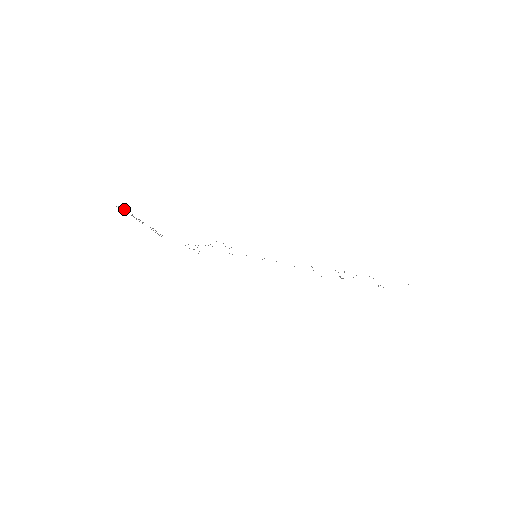
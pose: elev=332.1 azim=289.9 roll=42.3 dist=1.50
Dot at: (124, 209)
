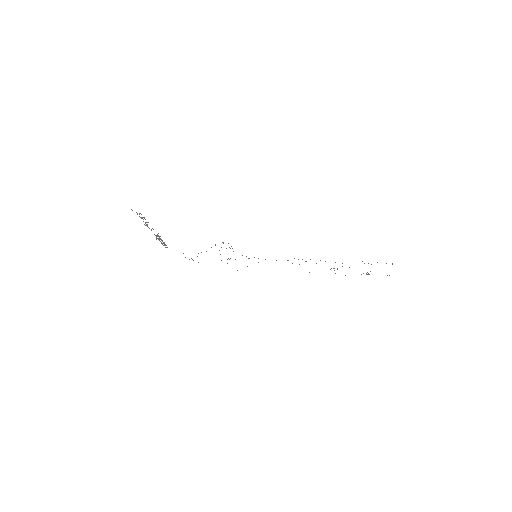
Dot at: (139, 213)
